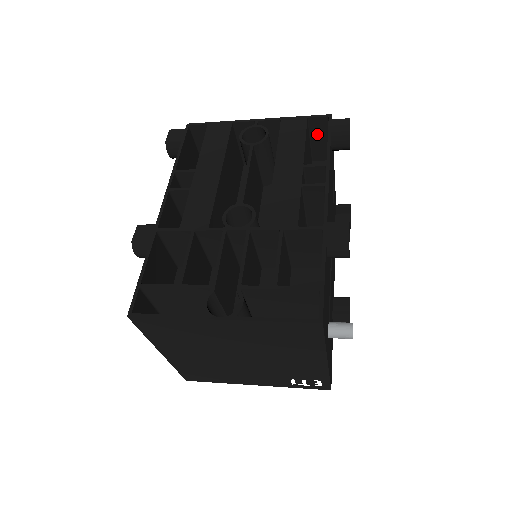
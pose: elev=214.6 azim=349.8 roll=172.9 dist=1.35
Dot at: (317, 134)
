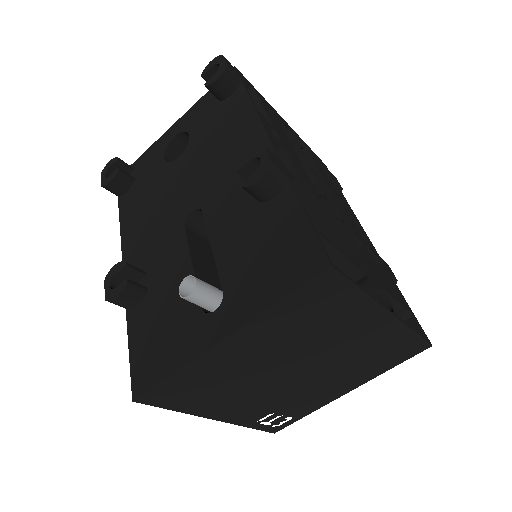
Dot at: occluded
